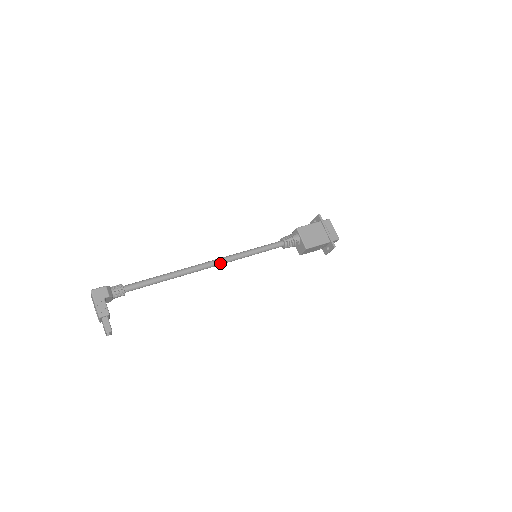
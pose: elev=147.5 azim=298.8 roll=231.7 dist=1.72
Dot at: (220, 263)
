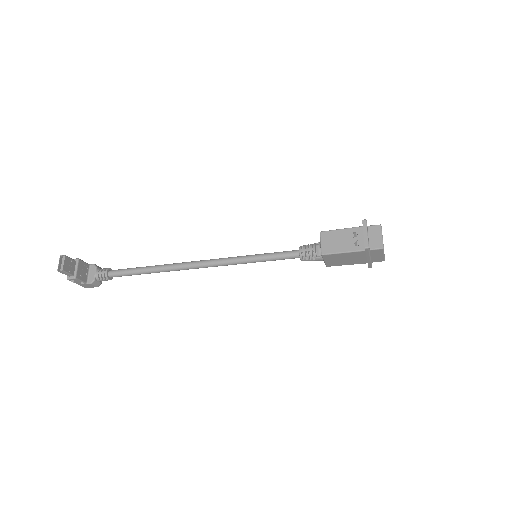
Dot at: (210, 260)
